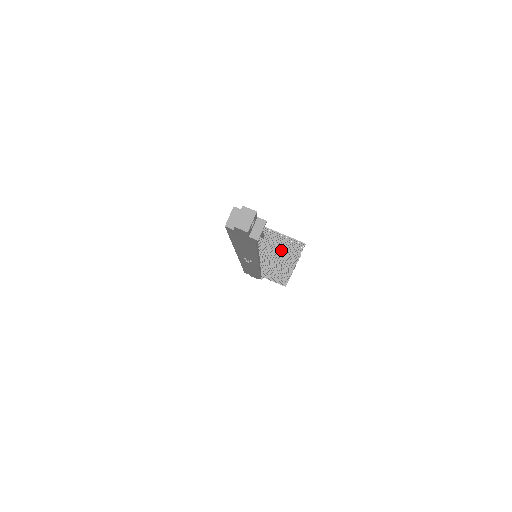
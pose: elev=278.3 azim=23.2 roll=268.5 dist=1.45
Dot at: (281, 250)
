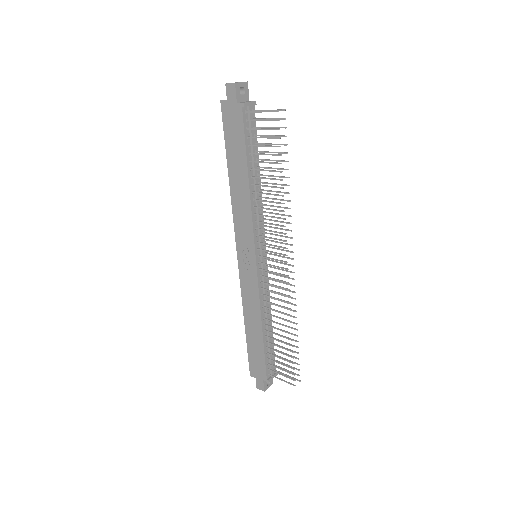
Dot at: (265, 128)
